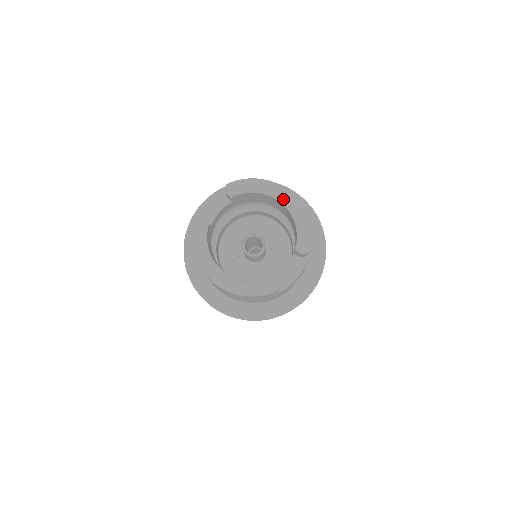
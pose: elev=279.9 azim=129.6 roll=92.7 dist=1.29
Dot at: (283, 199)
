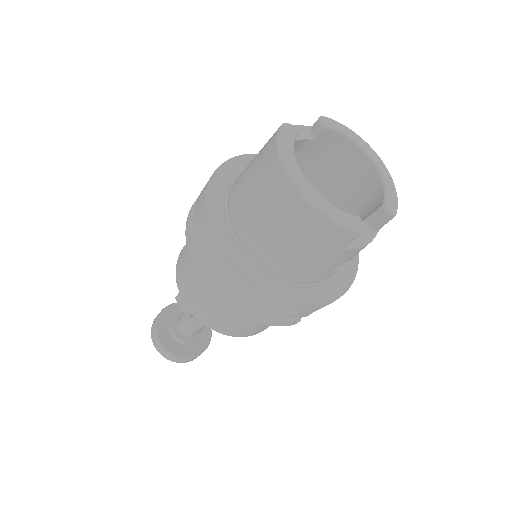
Dot at: (374, 159)
